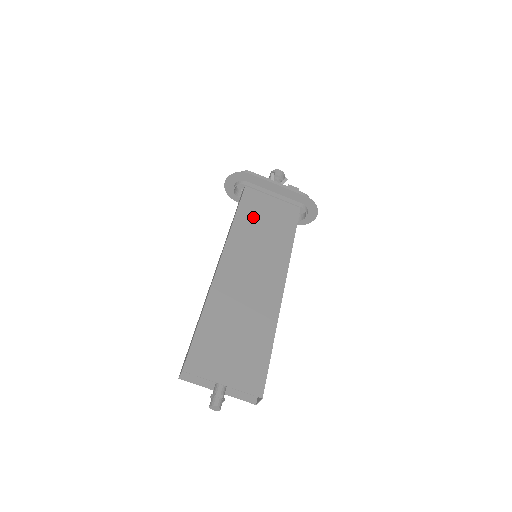
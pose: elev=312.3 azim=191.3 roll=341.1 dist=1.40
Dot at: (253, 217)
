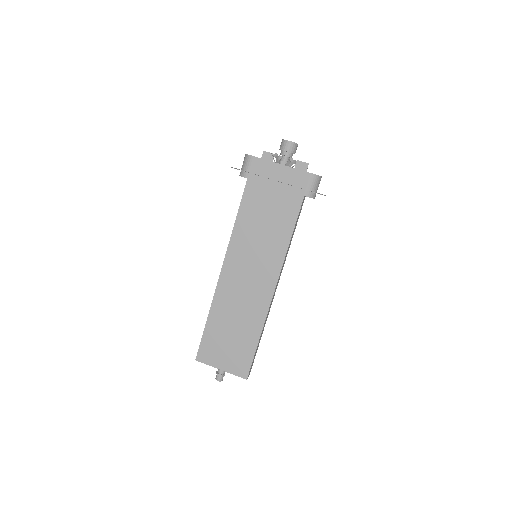
Dot at: (253, 217)
